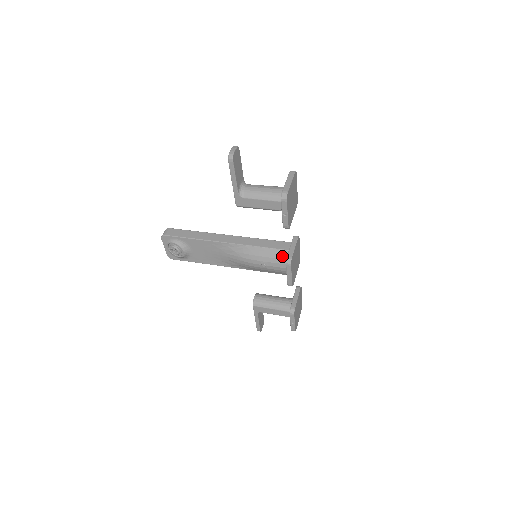
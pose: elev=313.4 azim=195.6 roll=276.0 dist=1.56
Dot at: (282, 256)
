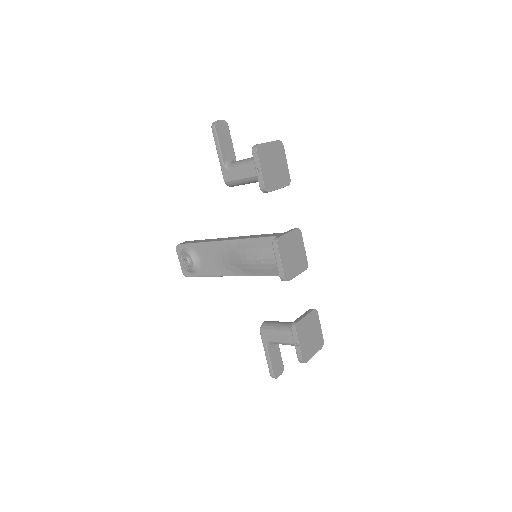
Dot at: occluded
